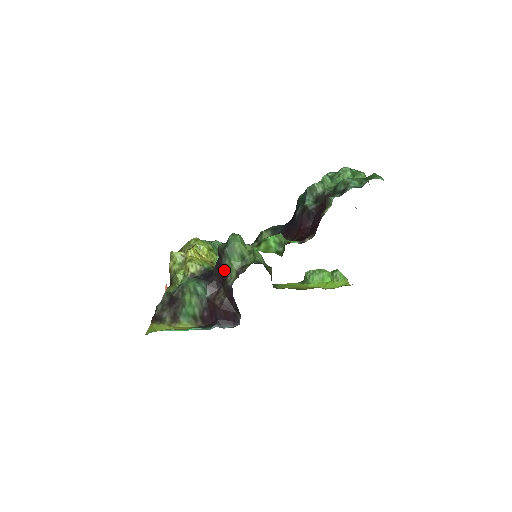
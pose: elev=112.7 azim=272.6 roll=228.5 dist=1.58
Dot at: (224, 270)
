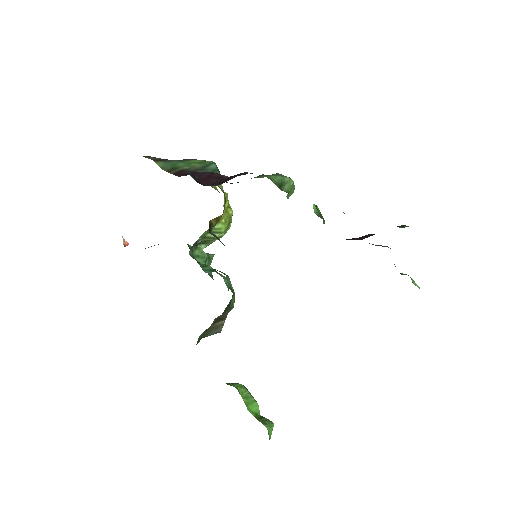
Dot at: occluded
